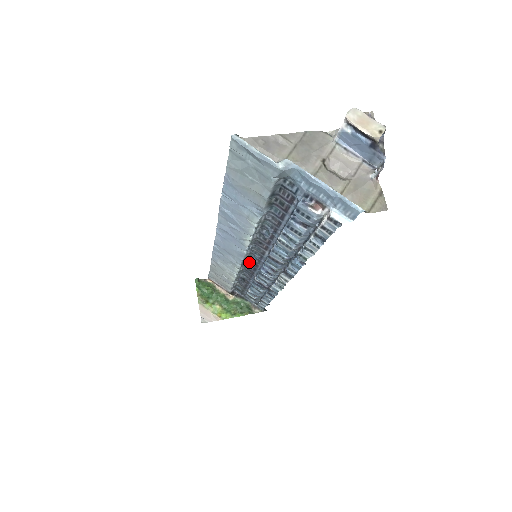
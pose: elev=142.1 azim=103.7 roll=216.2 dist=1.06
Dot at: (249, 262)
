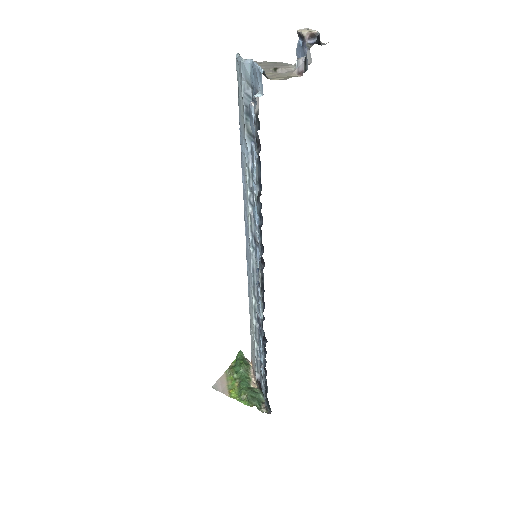
Dot at: occluded
